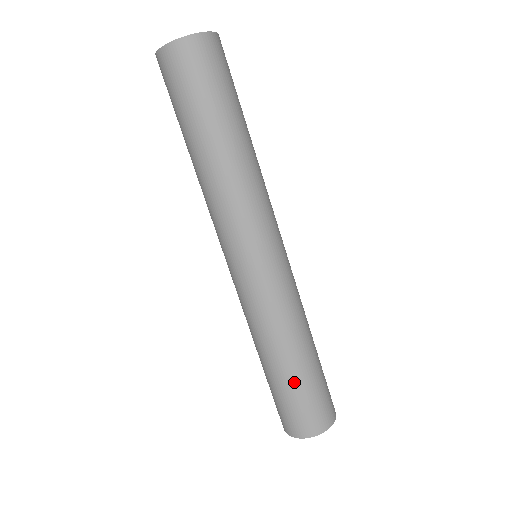
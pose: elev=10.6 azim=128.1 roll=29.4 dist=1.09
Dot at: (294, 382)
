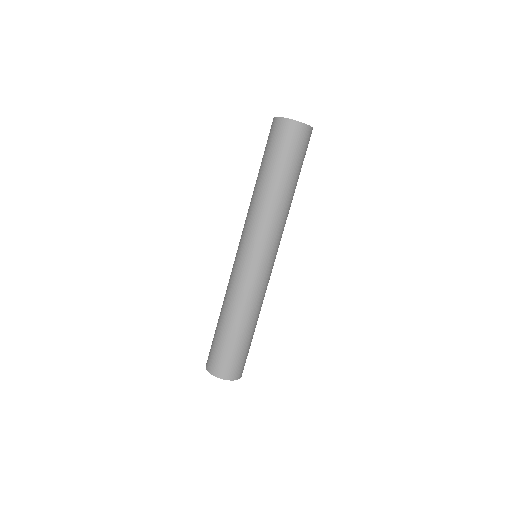
Dot at: (227, 338)
